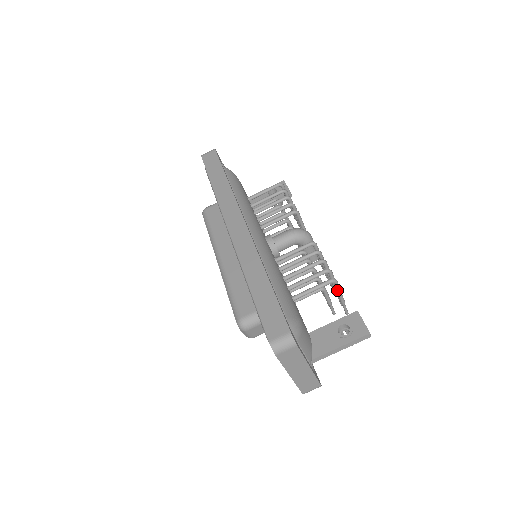
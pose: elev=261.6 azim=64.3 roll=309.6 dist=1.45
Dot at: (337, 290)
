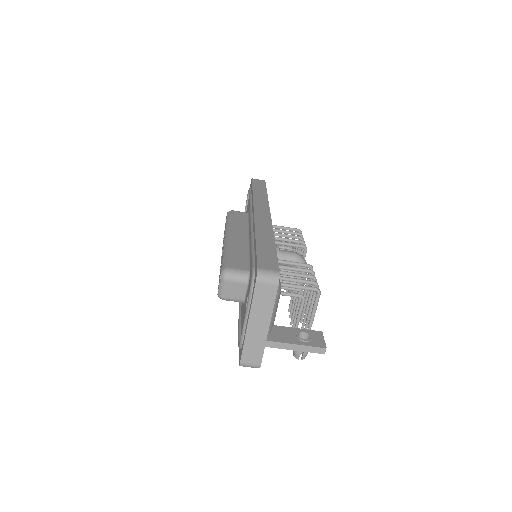
Dot at: (315, 304)
